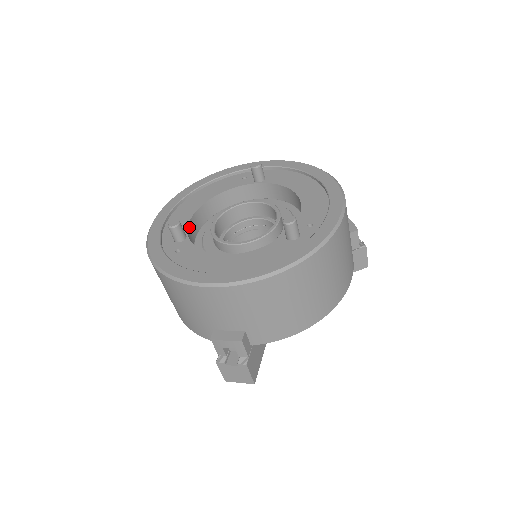
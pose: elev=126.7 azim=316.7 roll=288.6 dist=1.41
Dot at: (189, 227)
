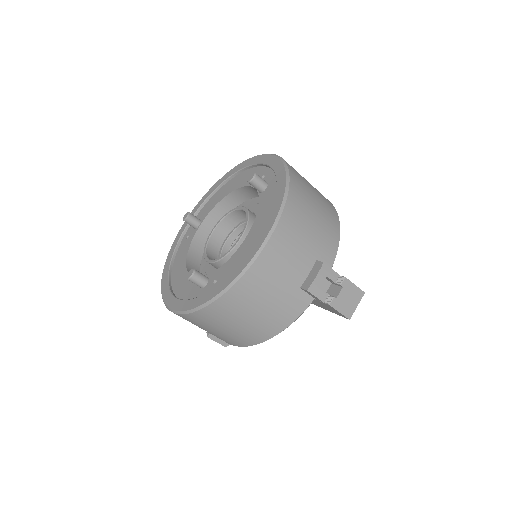
Dot at: occluded
